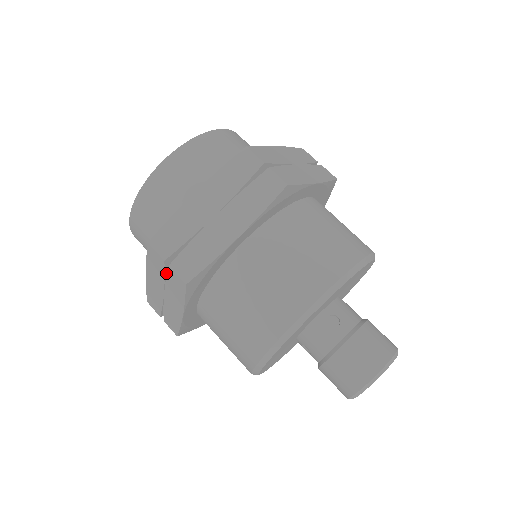
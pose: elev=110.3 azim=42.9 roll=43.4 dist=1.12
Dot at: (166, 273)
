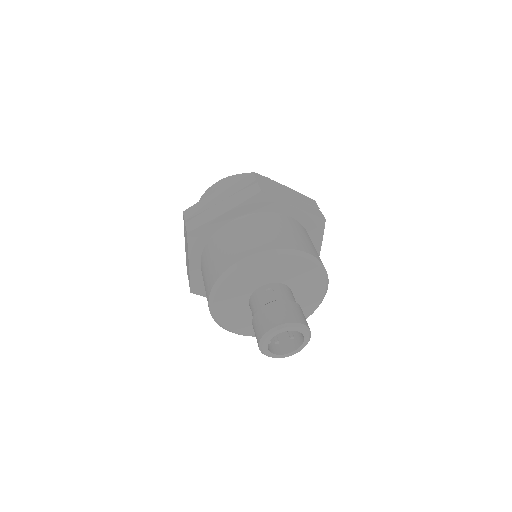
Dot at: occluded
